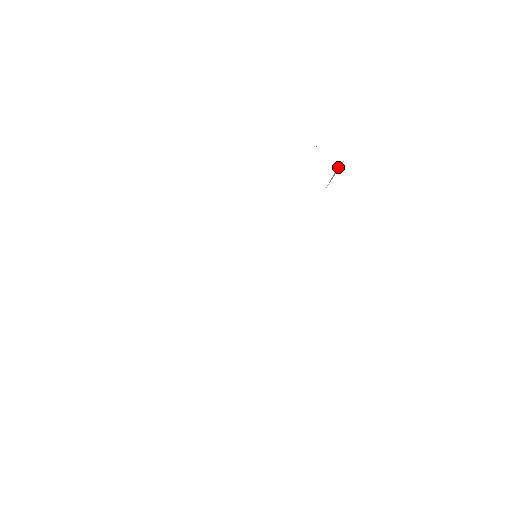
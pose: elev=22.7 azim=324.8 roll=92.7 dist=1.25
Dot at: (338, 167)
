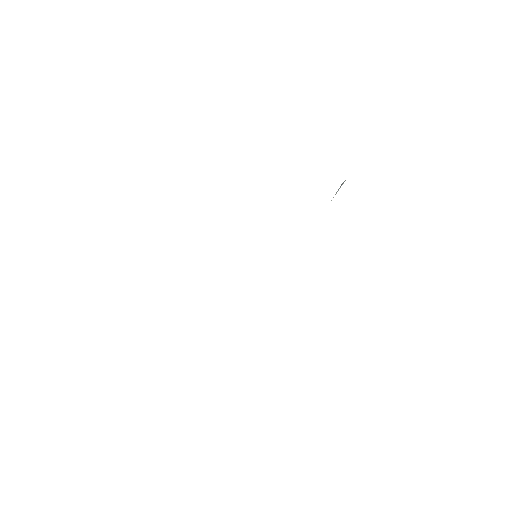
Dot at: (342, 183)
